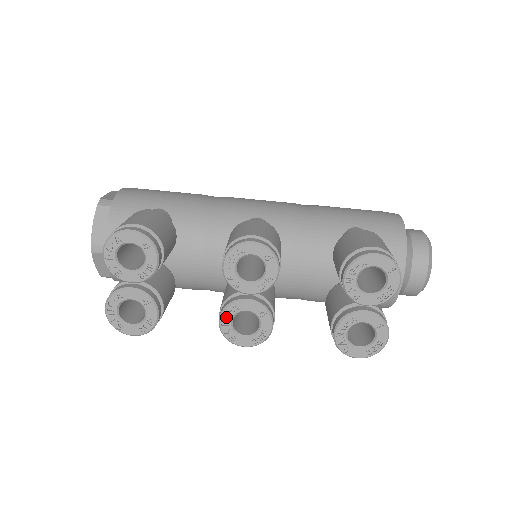
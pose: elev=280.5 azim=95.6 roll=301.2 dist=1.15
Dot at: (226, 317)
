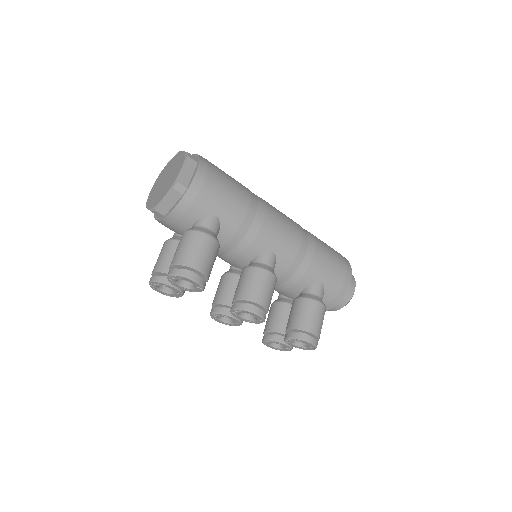
Dot at: (218, 314)
